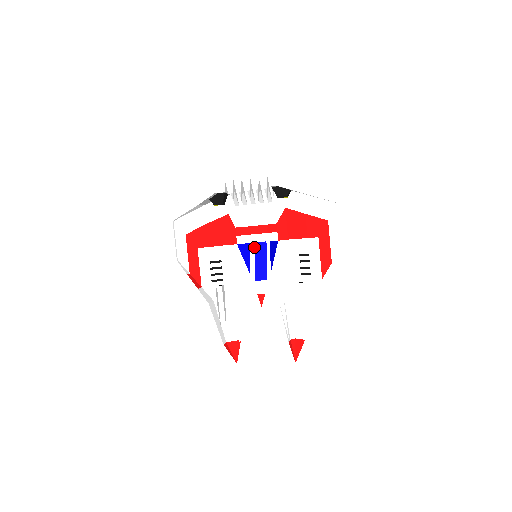
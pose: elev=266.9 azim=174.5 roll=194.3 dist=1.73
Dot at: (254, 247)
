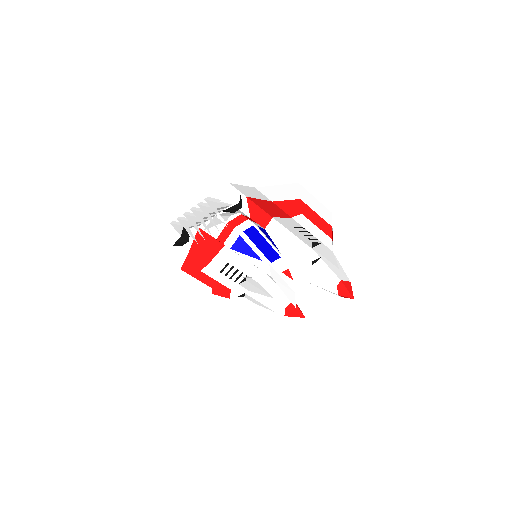
Dot at: (246, 236)
